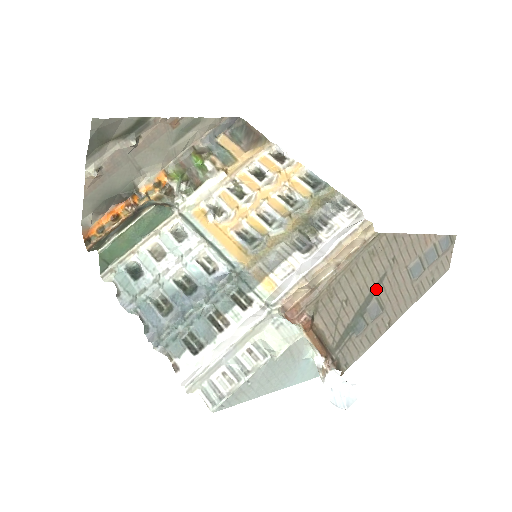
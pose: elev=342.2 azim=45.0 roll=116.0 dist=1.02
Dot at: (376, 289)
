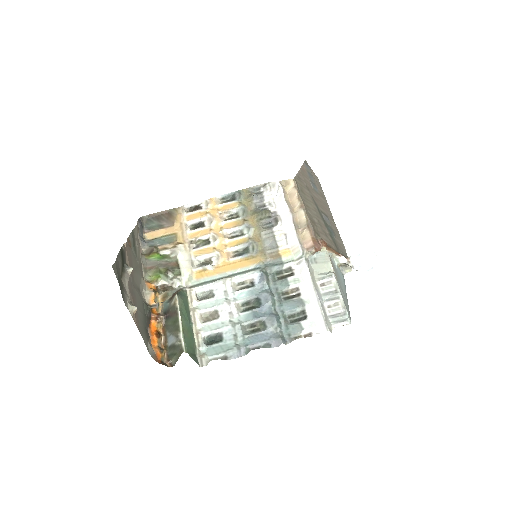
Dot at: (317, 207)
